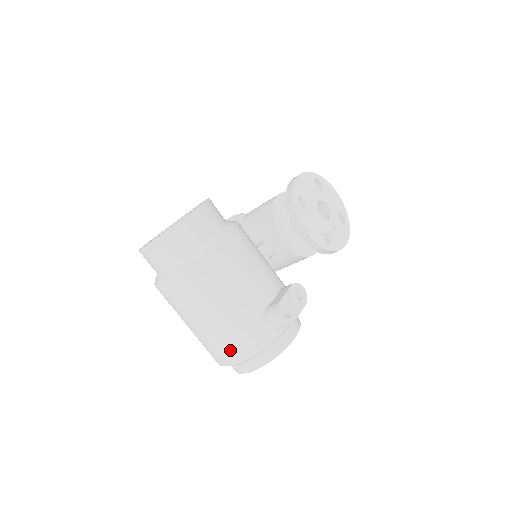
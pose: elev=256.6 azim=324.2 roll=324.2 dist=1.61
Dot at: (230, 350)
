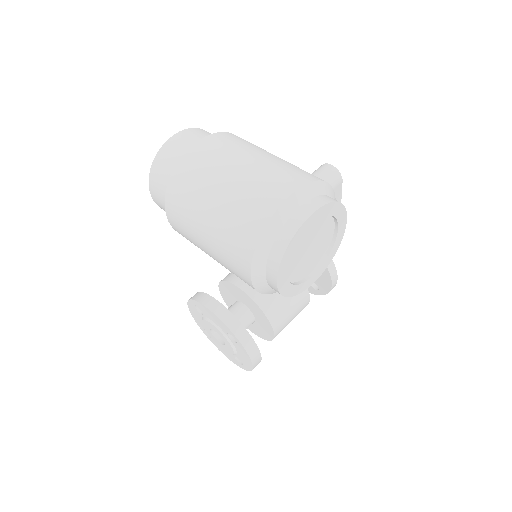
Dot at: (288, 177)
